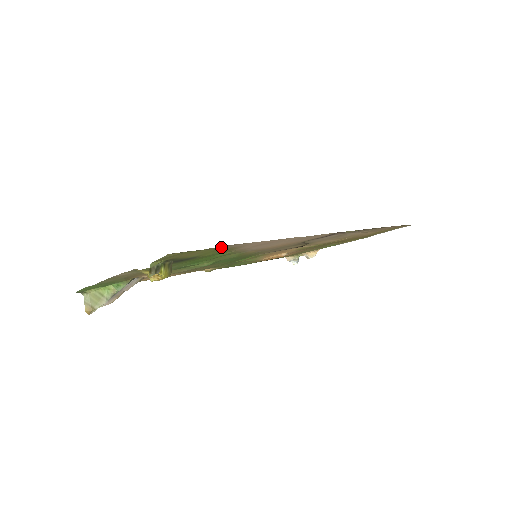
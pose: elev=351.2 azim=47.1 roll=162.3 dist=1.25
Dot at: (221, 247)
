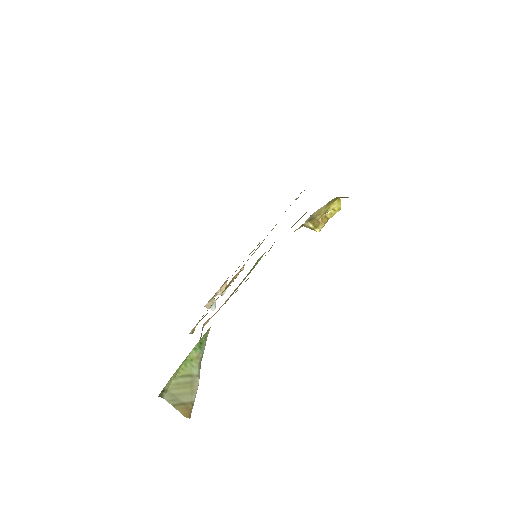
Dot at: occluded
